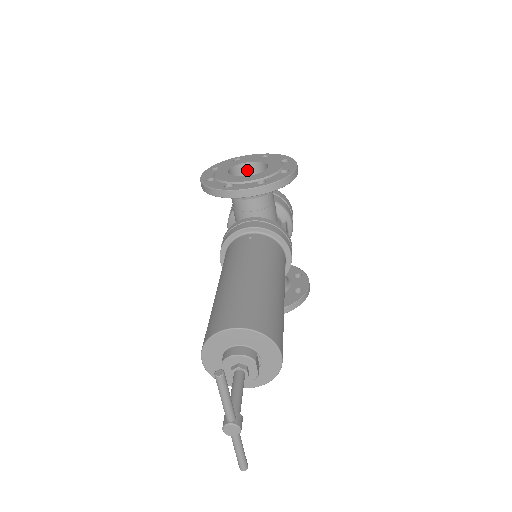
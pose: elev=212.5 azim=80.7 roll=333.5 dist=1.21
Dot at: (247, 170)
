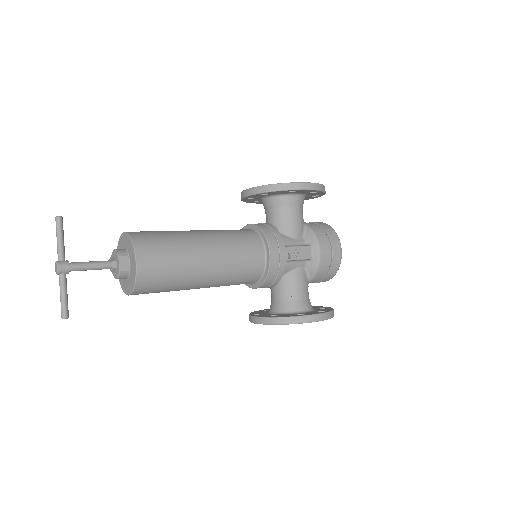
Dot at: occluded
